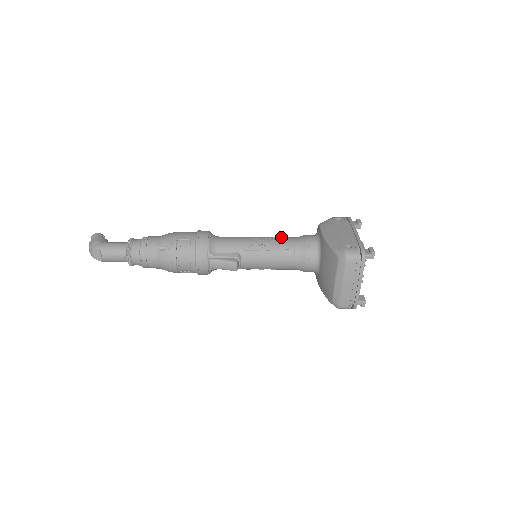
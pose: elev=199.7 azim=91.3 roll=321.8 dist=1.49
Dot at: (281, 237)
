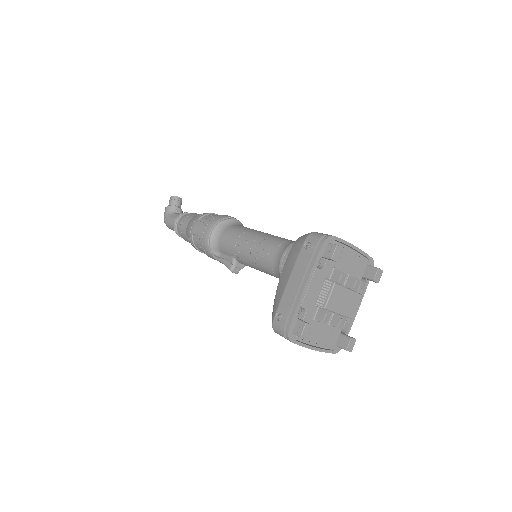
Dot at: (266, 245)
